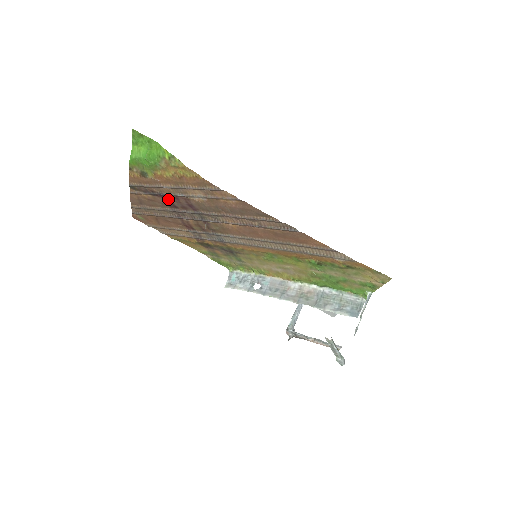
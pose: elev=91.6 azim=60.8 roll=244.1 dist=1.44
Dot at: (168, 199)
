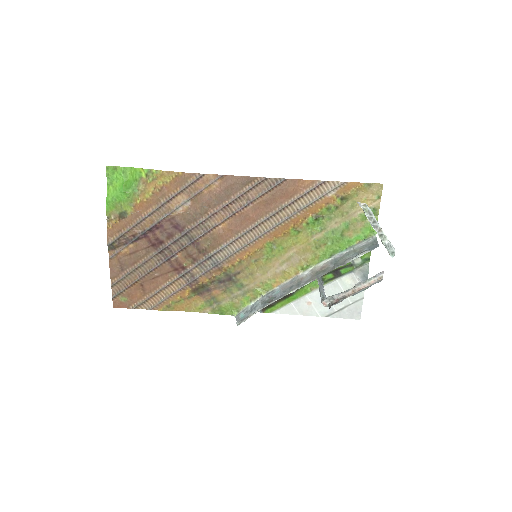
Dot at: (152, 235)
